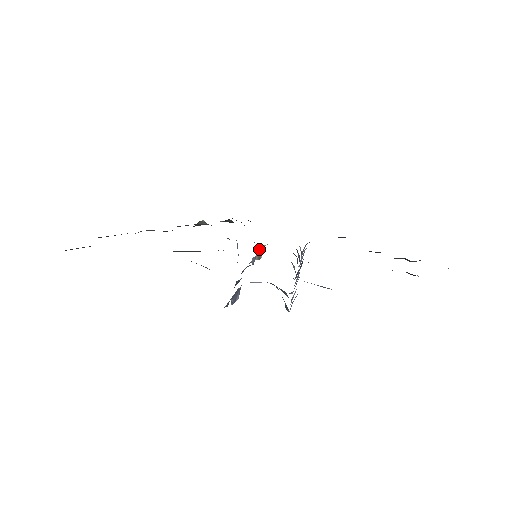
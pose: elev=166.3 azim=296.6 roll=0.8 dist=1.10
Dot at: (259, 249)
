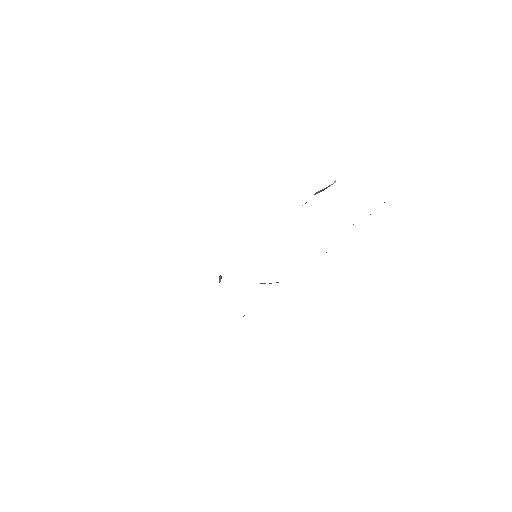
Dot at: (323, 189)
